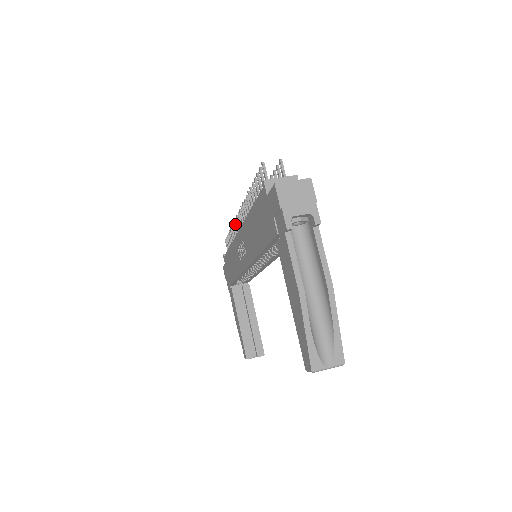
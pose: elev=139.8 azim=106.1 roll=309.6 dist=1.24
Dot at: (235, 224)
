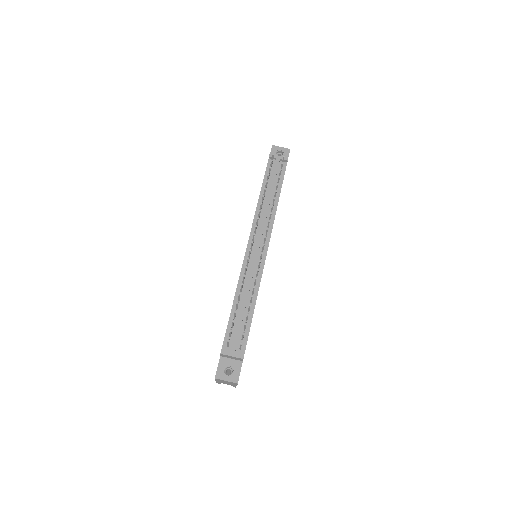
Dot at: (259, 213)
